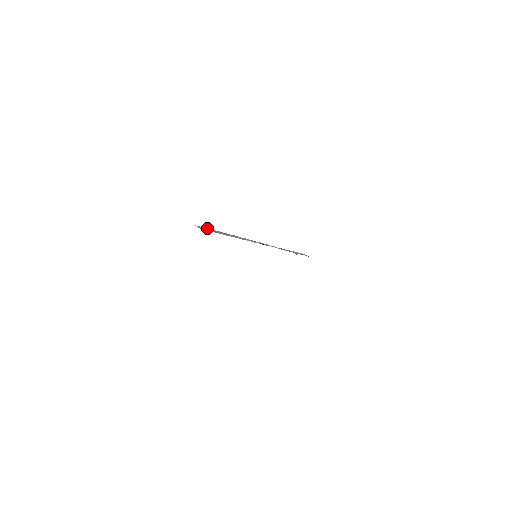
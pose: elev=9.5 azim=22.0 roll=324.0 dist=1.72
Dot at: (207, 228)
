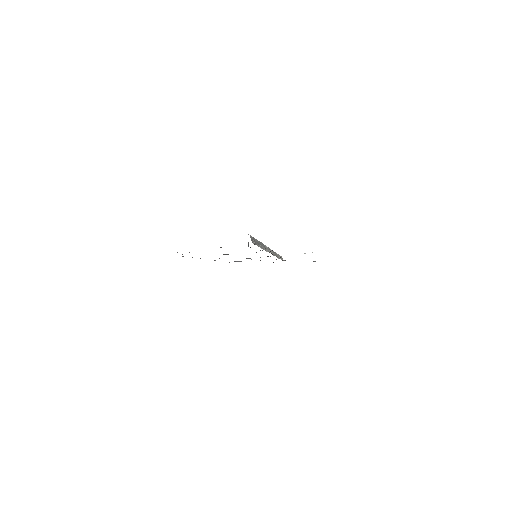
Dot at: occluded
